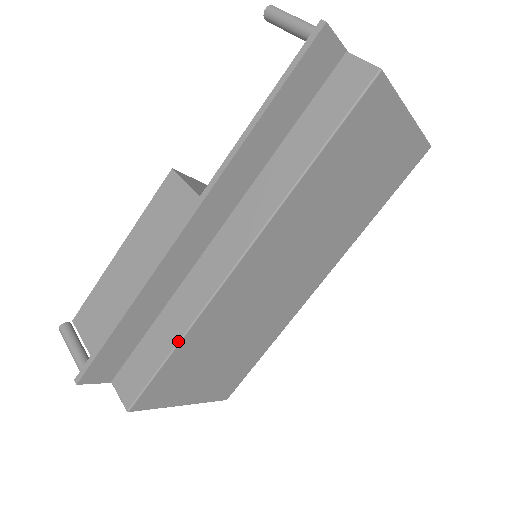
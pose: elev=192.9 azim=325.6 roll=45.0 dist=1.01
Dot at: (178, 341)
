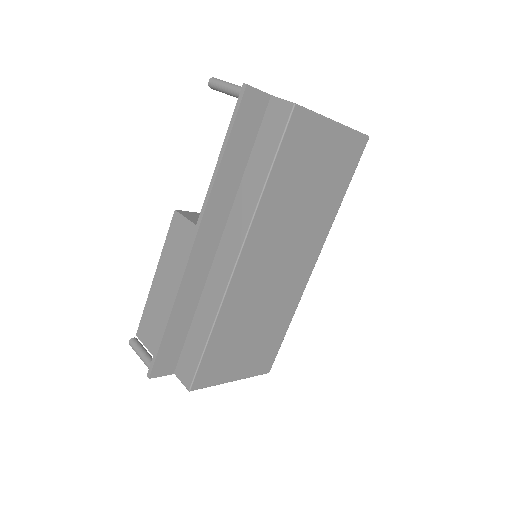
Dot at: (210, 331)
